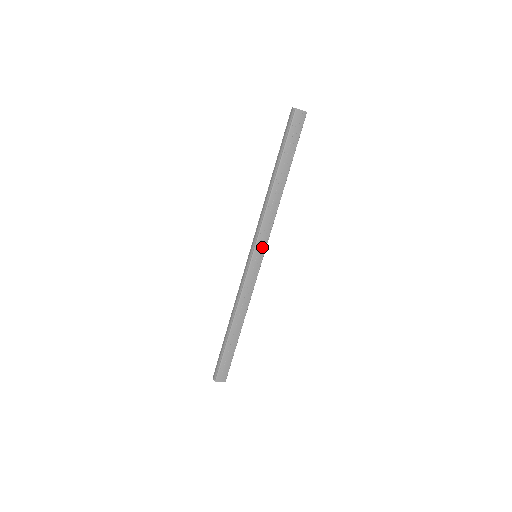
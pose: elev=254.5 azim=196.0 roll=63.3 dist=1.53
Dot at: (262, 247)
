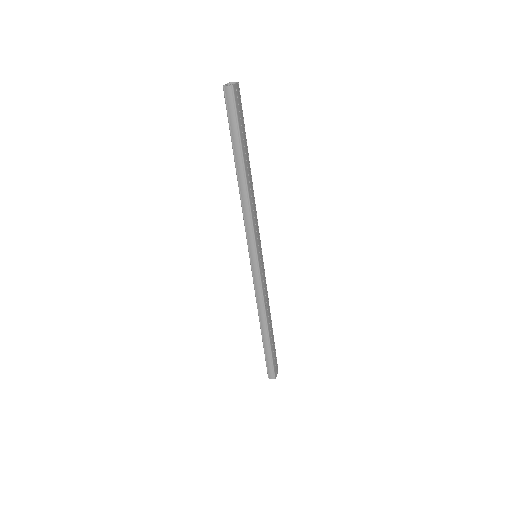
Dot at: (259, 244)
